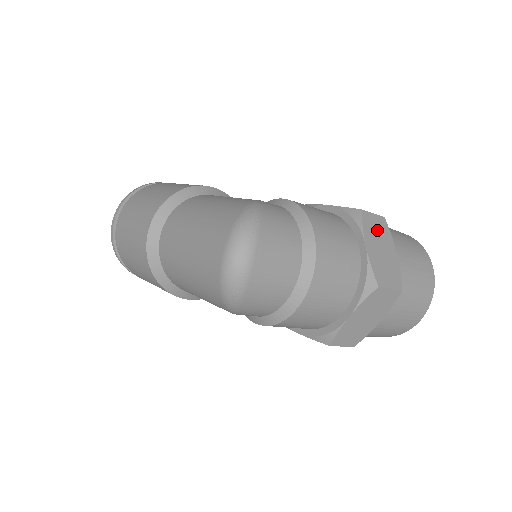
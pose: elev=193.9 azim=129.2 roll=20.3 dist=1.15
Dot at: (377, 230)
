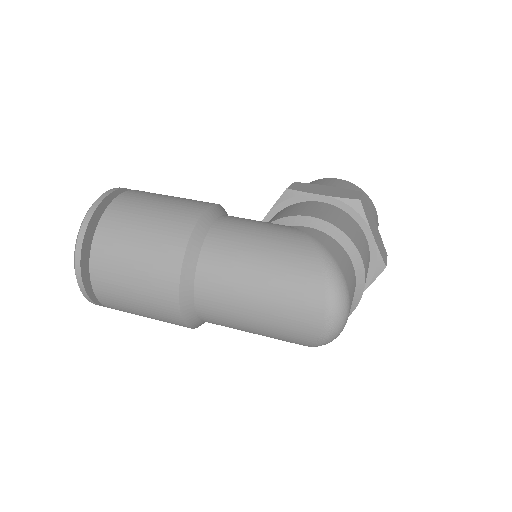
Dot at: (368, 211)
